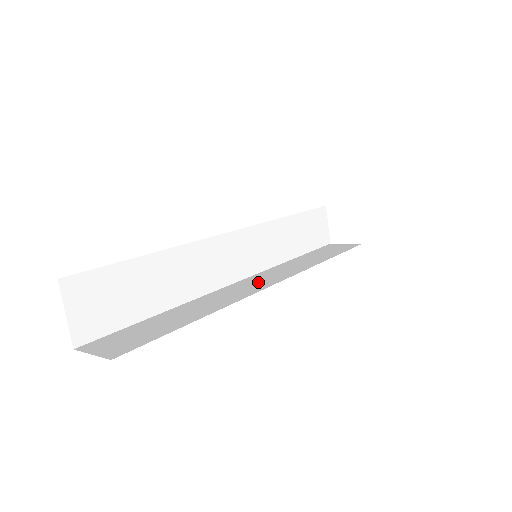
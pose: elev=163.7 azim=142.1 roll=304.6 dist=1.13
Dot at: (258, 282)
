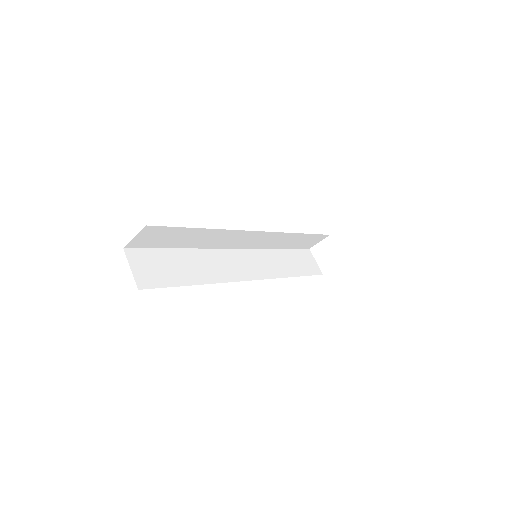
Dot at: occluded
